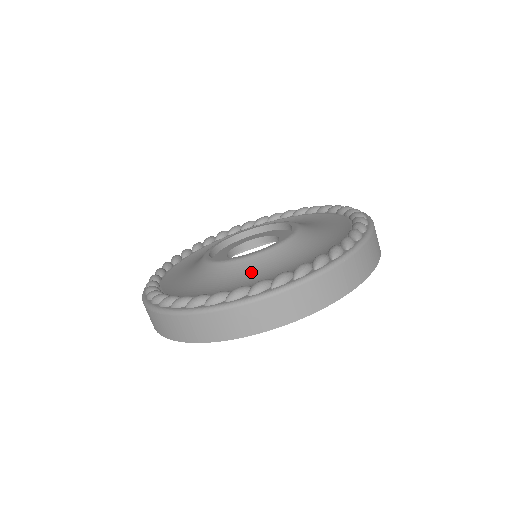
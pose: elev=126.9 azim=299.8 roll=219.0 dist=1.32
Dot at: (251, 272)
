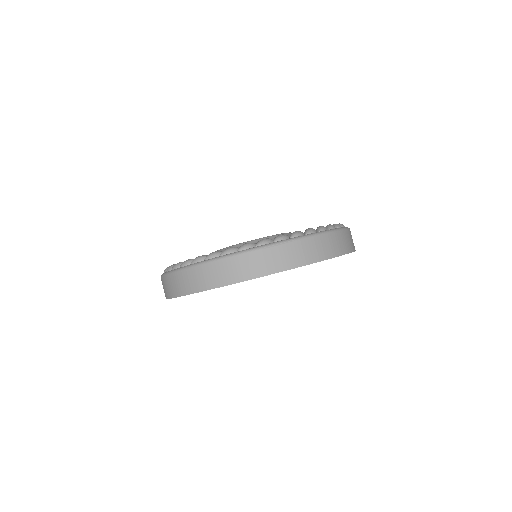
Dot at: occluded
